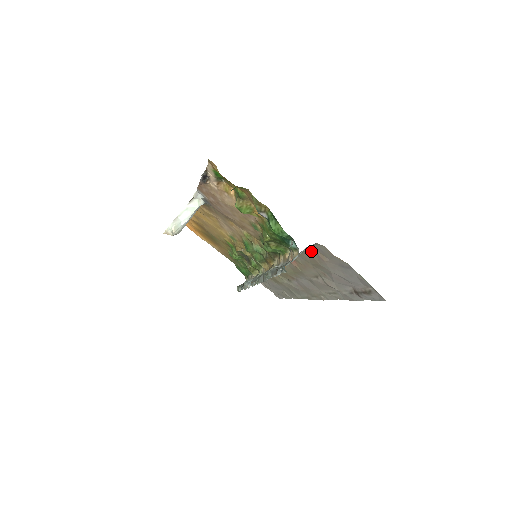
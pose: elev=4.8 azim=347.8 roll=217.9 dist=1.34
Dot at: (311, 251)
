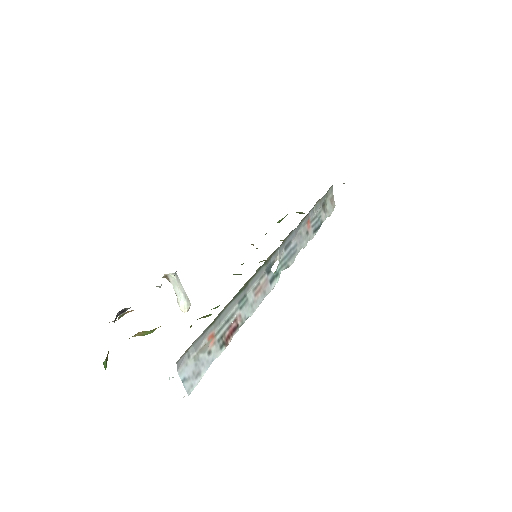
Dot at: occluded
